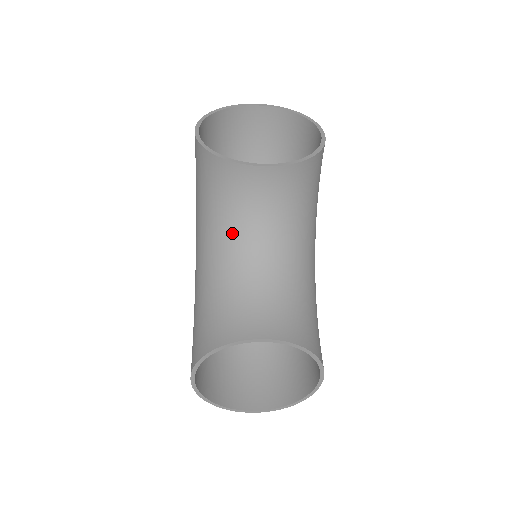
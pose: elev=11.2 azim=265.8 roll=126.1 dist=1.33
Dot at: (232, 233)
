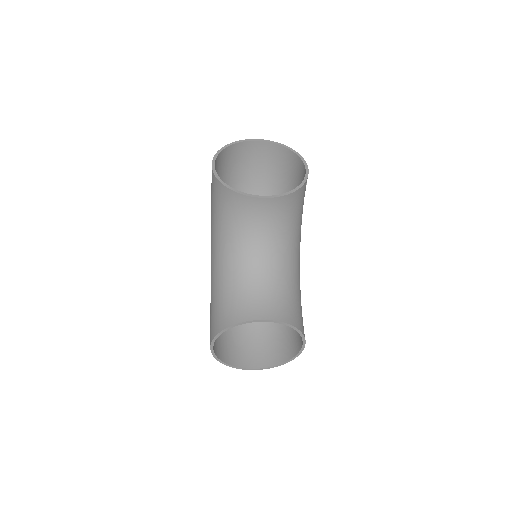
Dot at: (240, 243)
